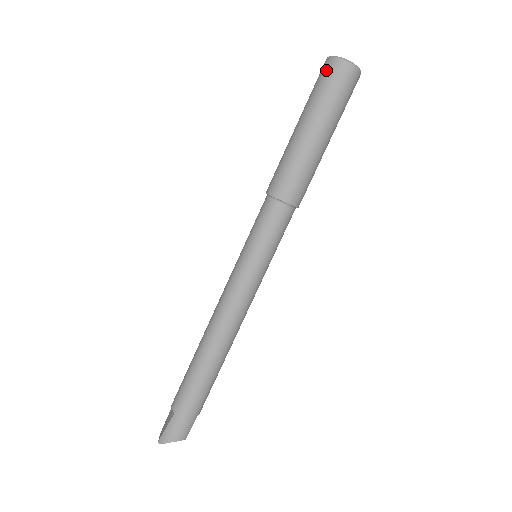
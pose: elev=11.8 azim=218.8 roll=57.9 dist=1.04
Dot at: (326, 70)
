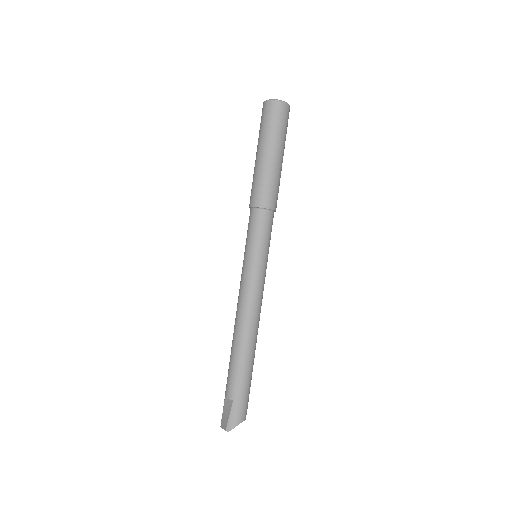
Dot at: (269, 110)
